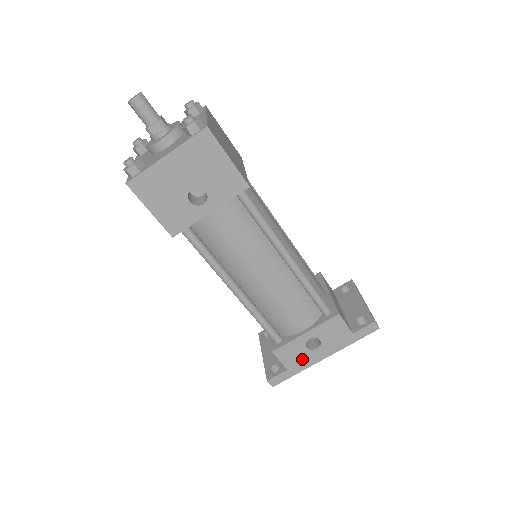
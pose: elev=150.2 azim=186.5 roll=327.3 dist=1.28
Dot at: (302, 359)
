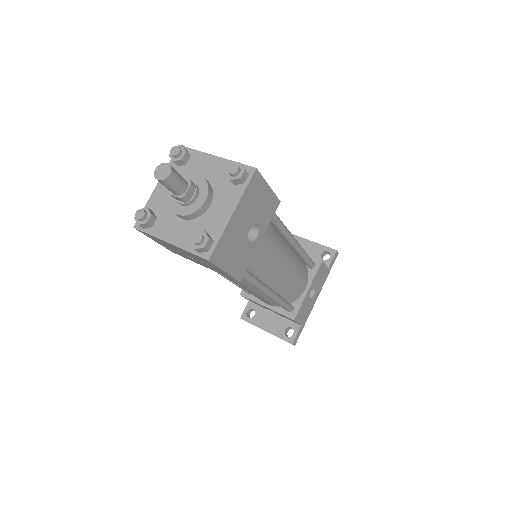
Dot at: (307, 310)
